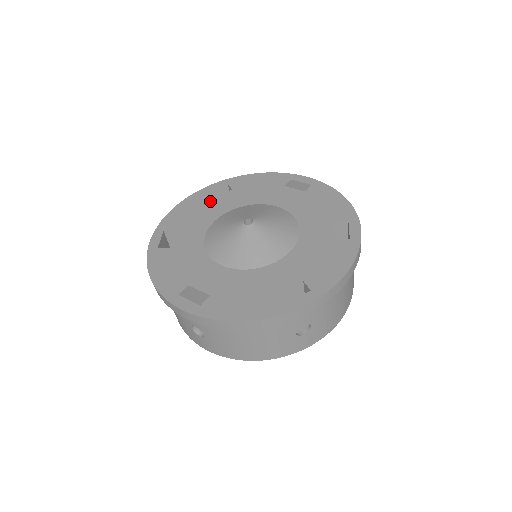
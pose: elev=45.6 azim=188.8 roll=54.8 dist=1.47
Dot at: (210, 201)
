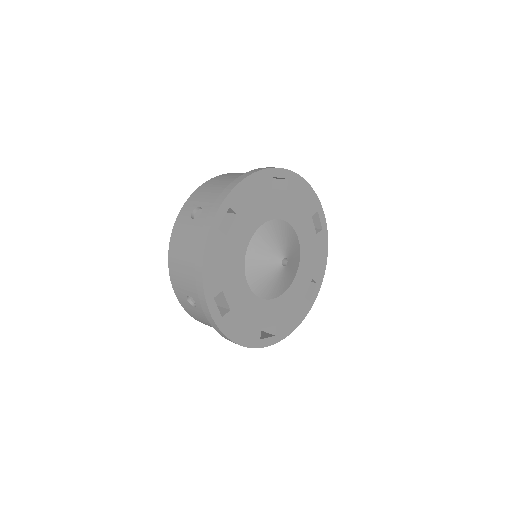
Dot at: (270, 193)
